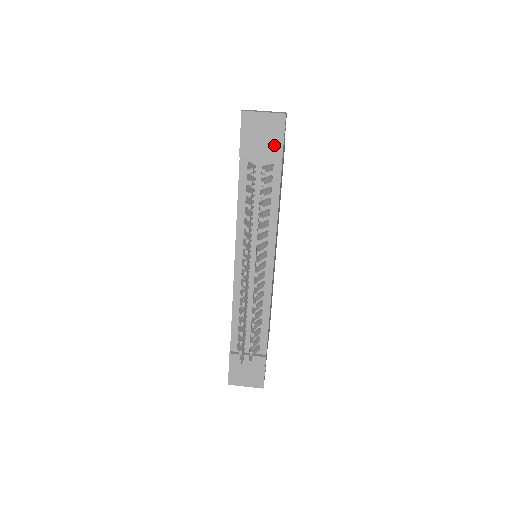
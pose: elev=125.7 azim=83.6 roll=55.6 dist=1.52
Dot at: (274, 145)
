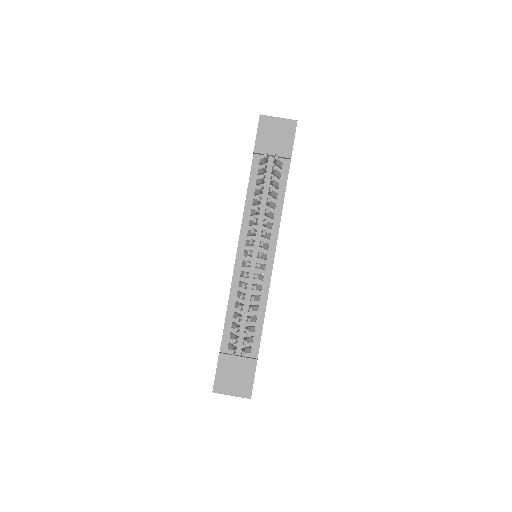
Dot at: (285, 145)
